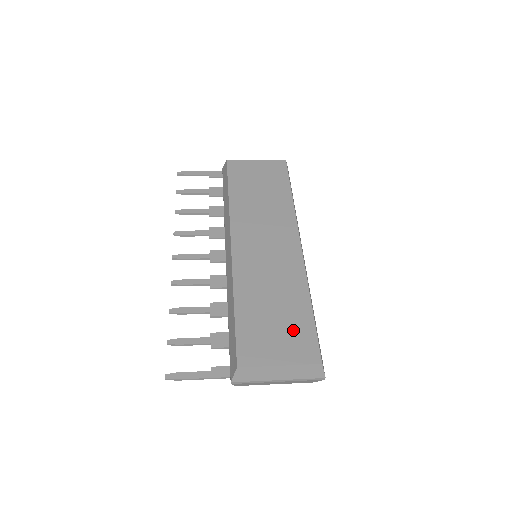
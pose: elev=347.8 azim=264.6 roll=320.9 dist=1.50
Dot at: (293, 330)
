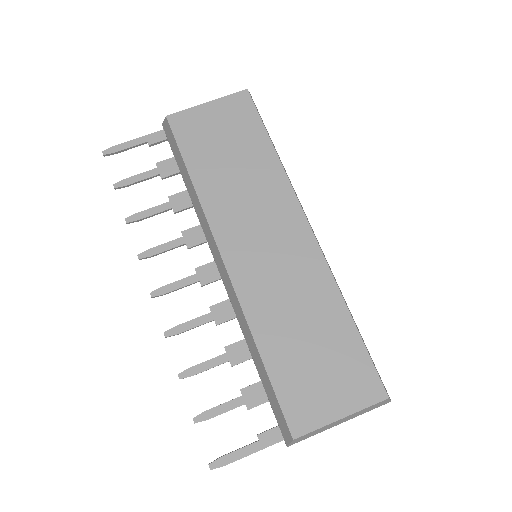
Dot at: (342, 364)
